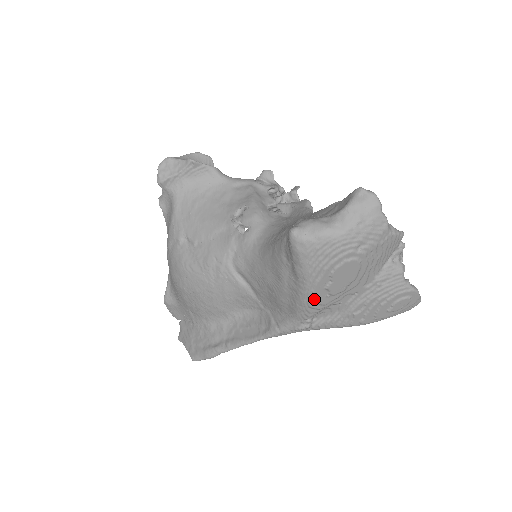
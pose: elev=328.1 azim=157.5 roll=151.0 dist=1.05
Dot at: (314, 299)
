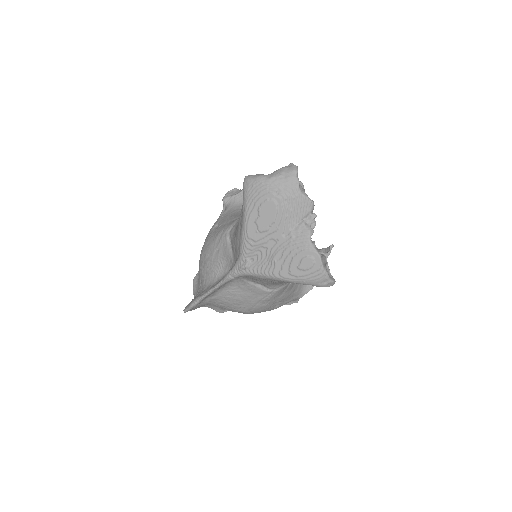
Dot at: (248, 231)
